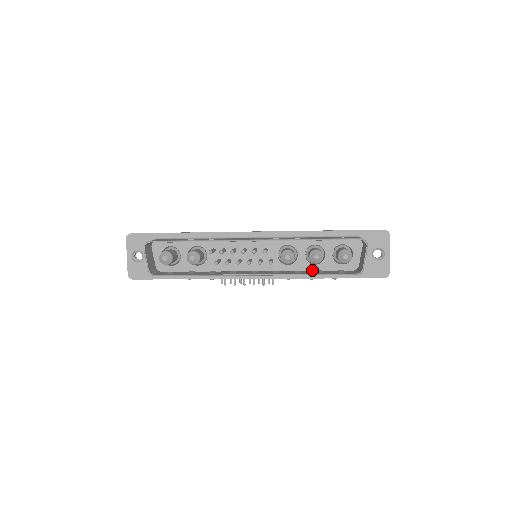
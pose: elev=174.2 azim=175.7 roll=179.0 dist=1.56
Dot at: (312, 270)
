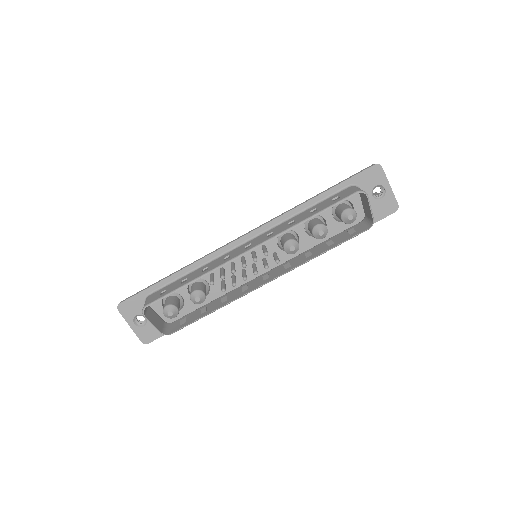
Dot at: (320, 242)
